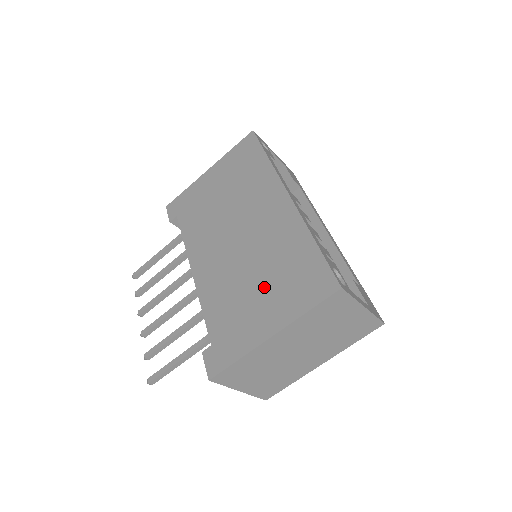
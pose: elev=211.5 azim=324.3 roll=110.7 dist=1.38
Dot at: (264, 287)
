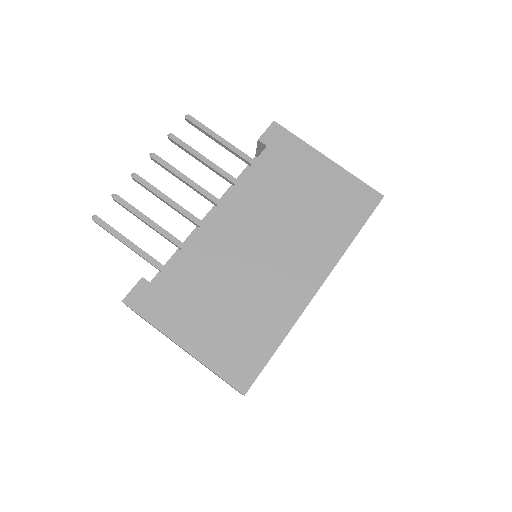
Dot at: (223, 313)
